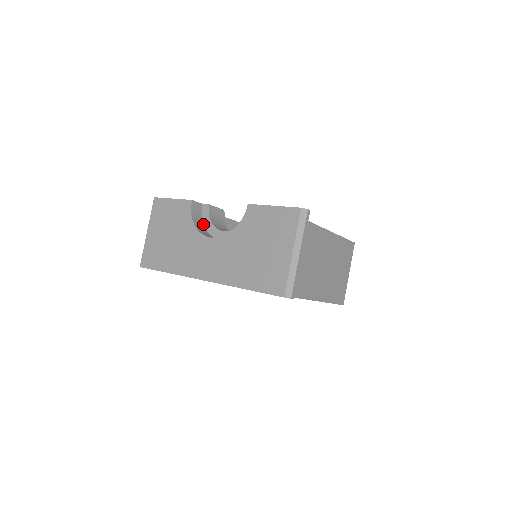
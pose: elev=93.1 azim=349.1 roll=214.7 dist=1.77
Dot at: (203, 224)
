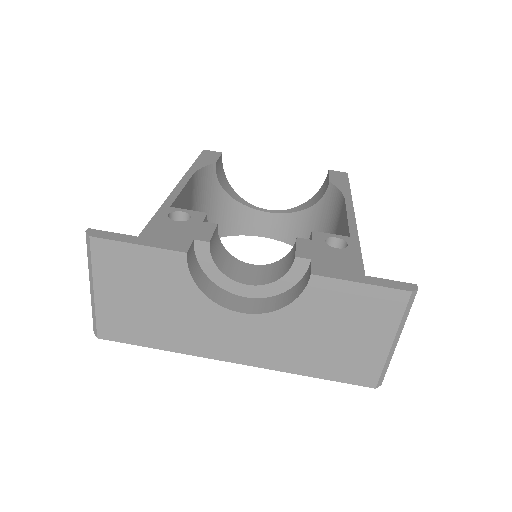
Dot at: (202, 271)
